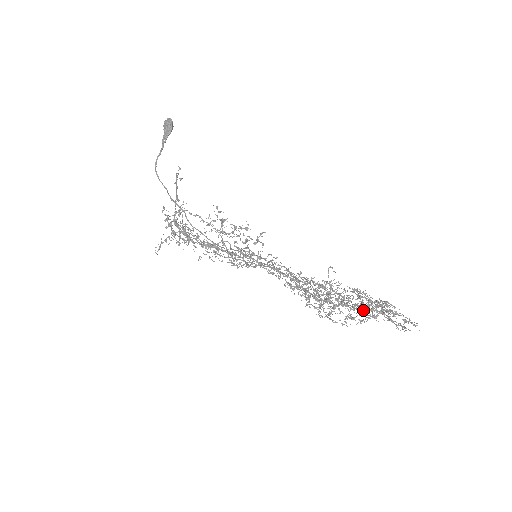
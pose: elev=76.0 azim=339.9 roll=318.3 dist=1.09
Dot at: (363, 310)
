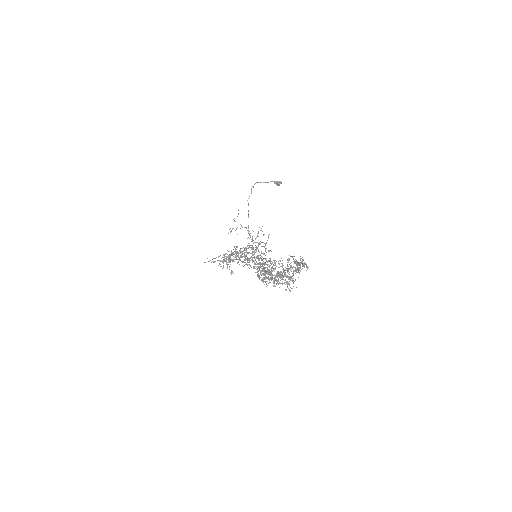
Dot at: (285, 275)
